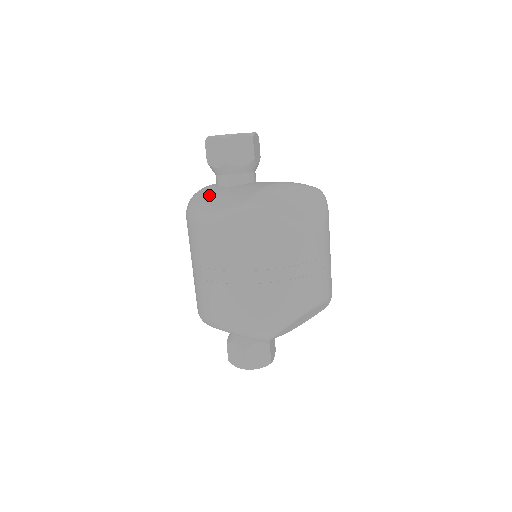
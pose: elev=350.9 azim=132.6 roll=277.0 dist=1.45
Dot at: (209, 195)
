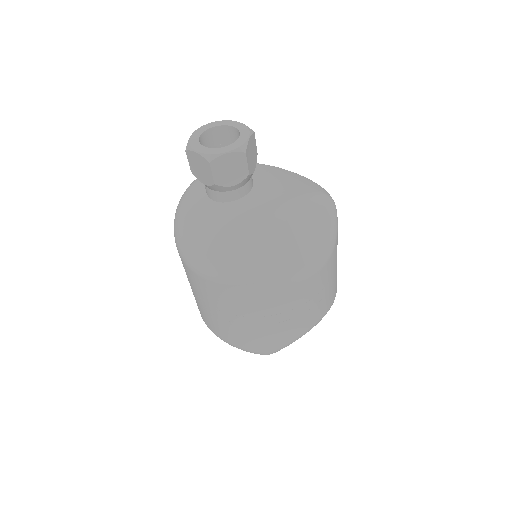
Dot at: (197, 219)
